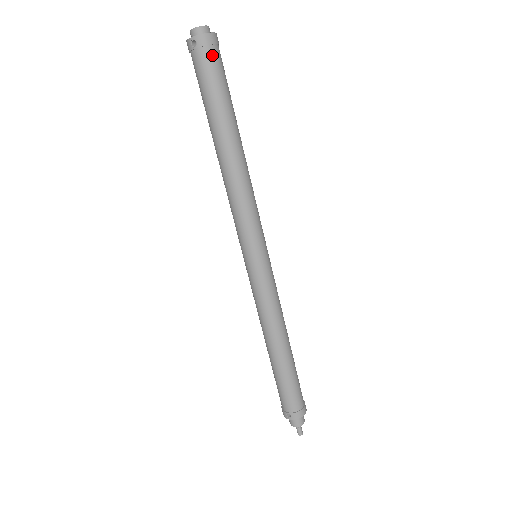
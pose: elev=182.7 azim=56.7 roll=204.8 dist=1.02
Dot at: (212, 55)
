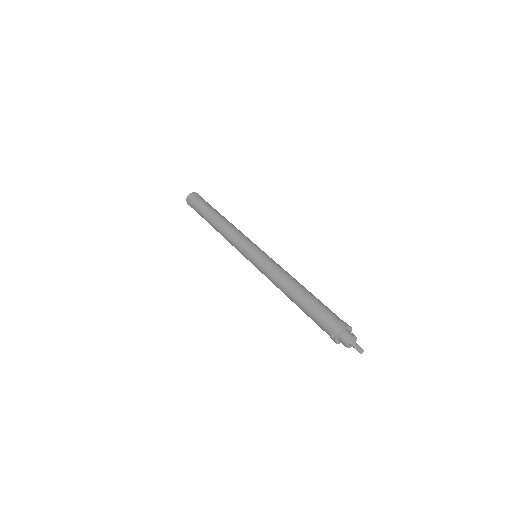
Dot at: (194, 198)
